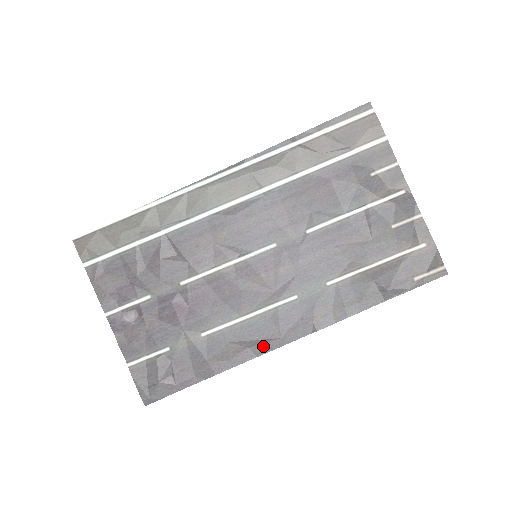
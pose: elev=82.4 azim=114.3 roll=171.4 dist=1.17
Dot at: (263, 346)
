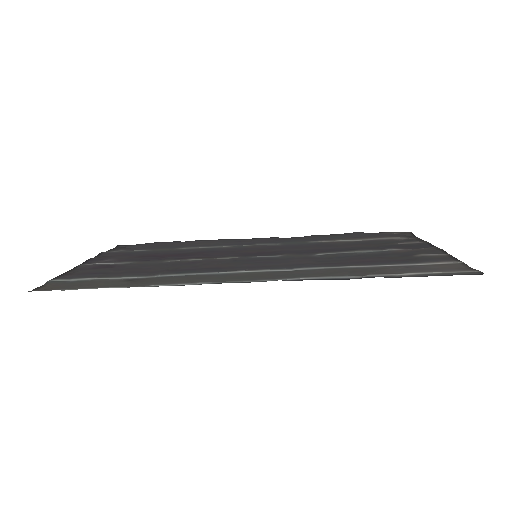
Dot at: (233, 240)
